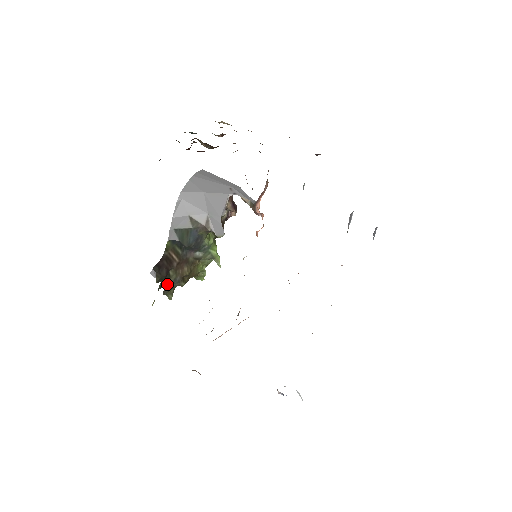
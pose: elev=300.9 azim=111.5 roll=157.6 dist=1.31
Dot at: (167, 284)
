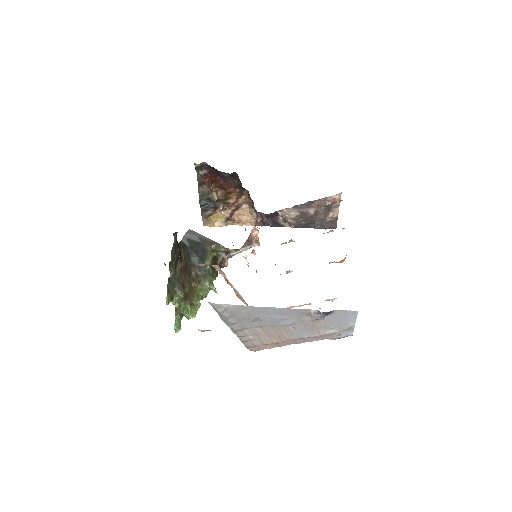
Dot at: (174, 271)
